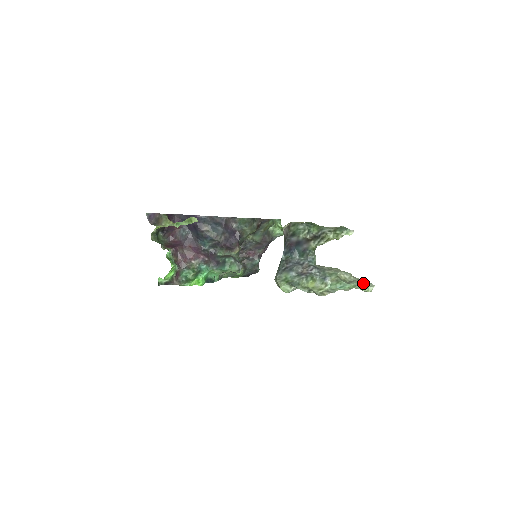
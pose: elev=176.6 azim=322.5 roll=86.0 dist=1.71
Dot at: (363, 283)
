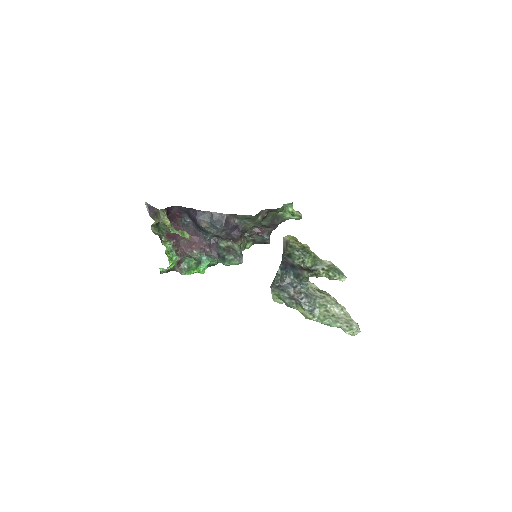
Dot at: (349, 326)
